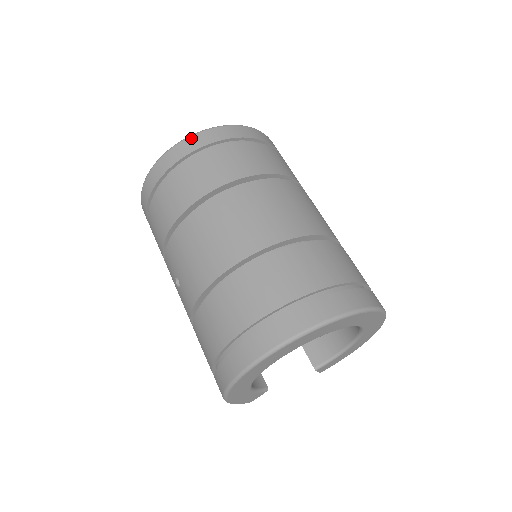
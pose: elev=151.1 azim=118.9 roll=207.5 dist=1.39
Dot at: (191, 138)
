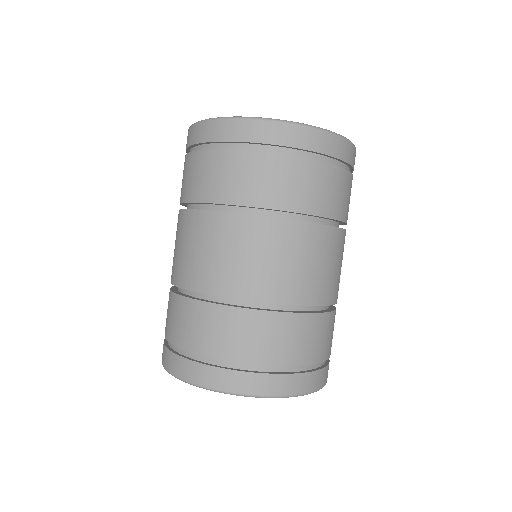
Dot at: (216, 123)
